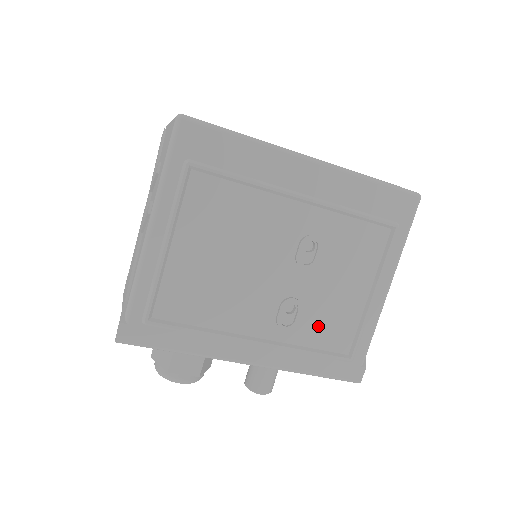
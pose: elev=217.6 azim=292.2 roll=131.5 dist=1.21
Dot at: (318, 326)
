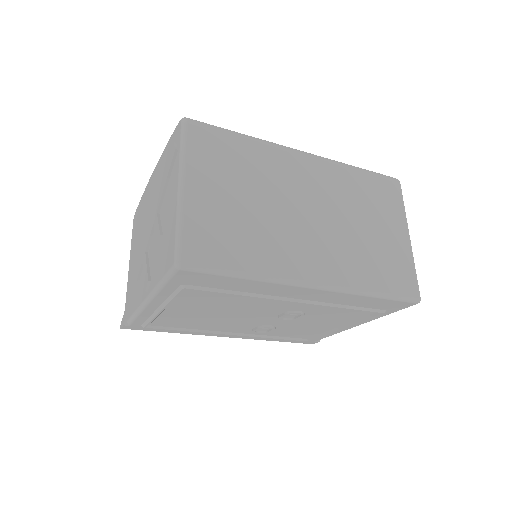
Dot at: (287, 332)
